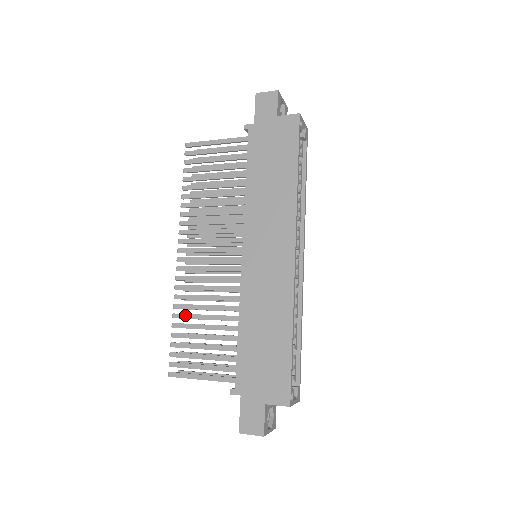
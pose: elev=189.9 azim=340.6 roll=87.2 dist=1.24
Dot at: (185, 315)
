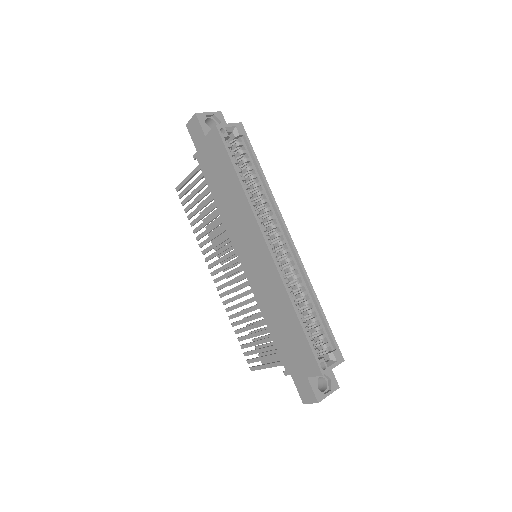
Dot at: (237, 322)
